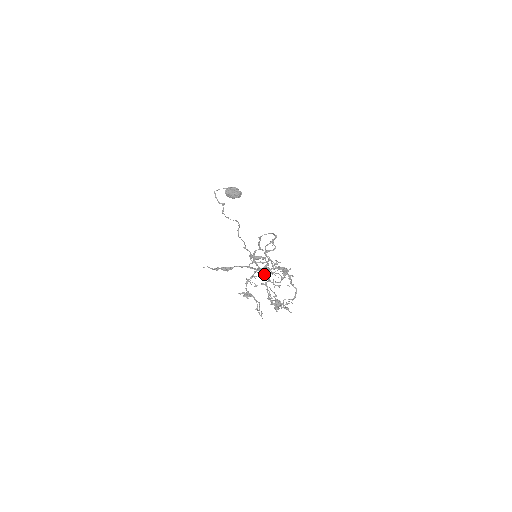
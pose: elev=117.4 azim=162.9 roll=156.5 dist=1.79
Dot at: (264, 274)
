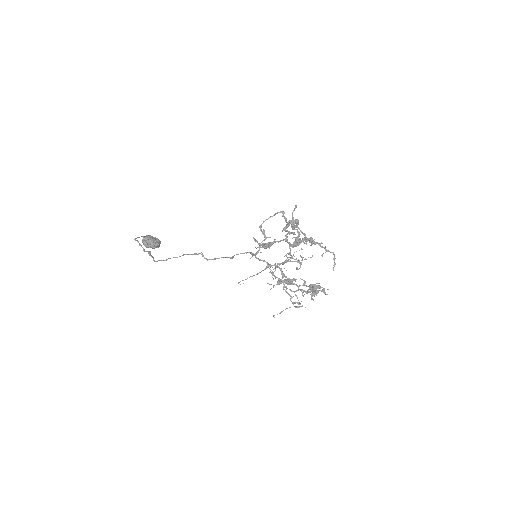
Dot at: (284, 262)
